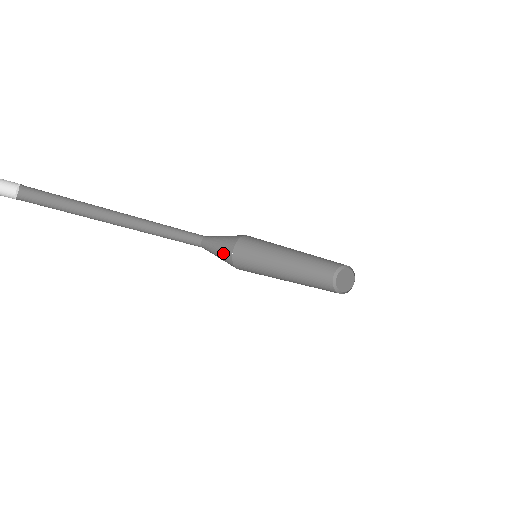
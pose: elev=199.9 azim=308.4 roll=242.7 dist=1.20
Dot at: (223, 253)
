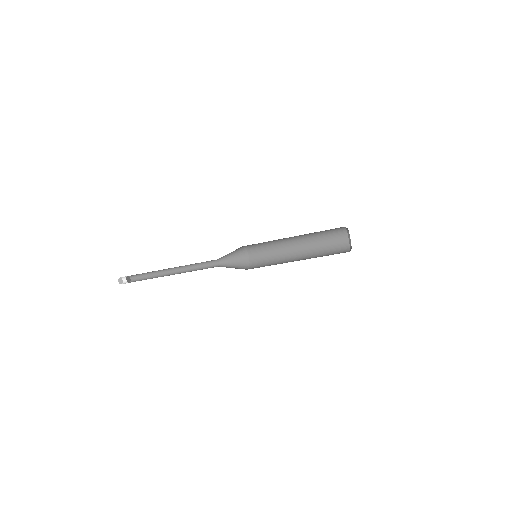
Dot at: (239, 256)
